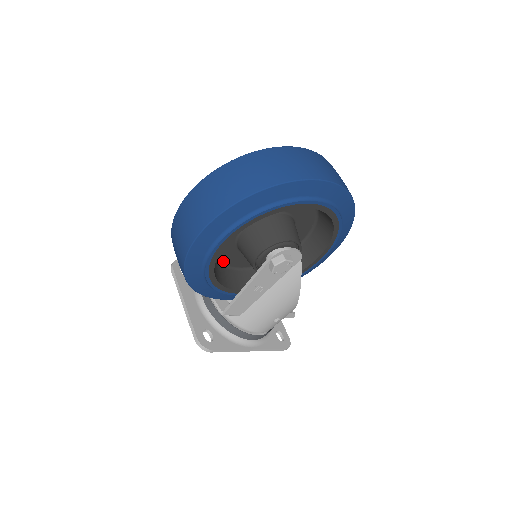
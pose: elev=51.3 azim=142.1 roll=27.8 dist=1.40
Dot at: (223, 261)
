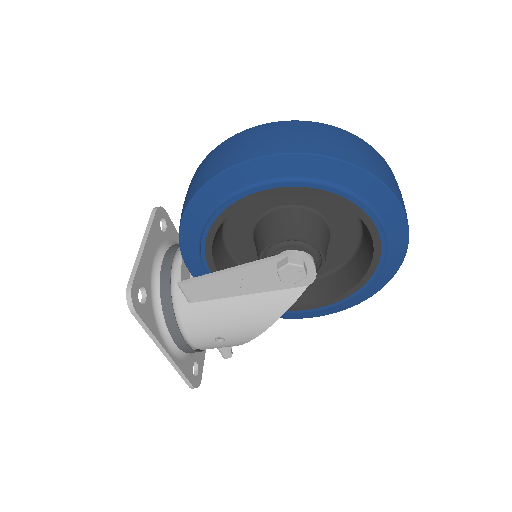
Dot at: (228, 229)
